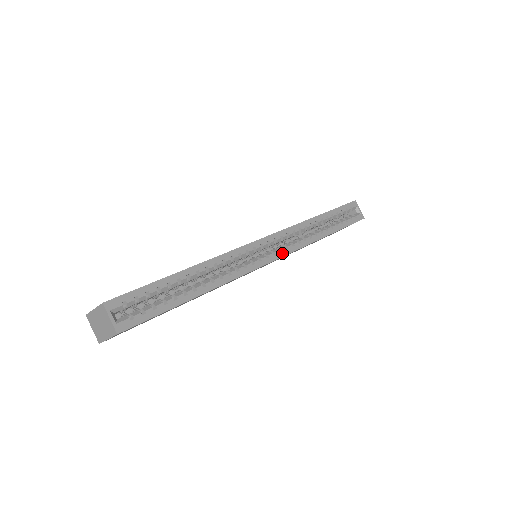
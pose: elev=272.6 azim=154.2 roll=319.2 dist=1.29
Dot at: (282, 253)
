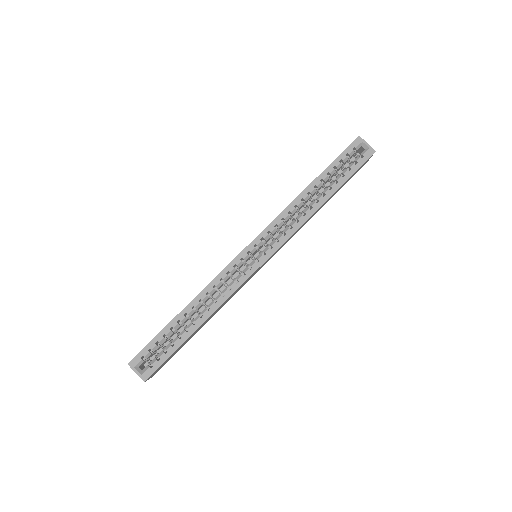
Dot at: (273, 249)
